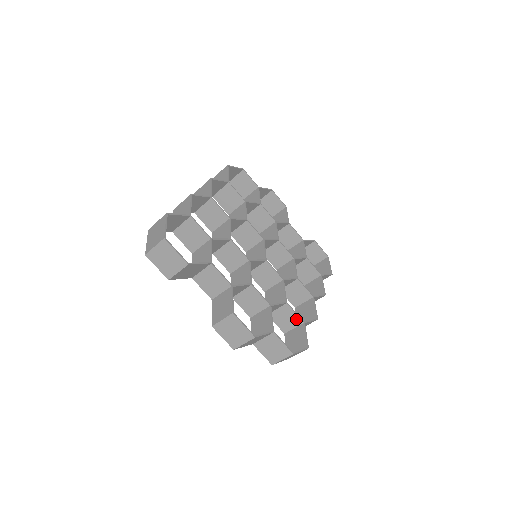
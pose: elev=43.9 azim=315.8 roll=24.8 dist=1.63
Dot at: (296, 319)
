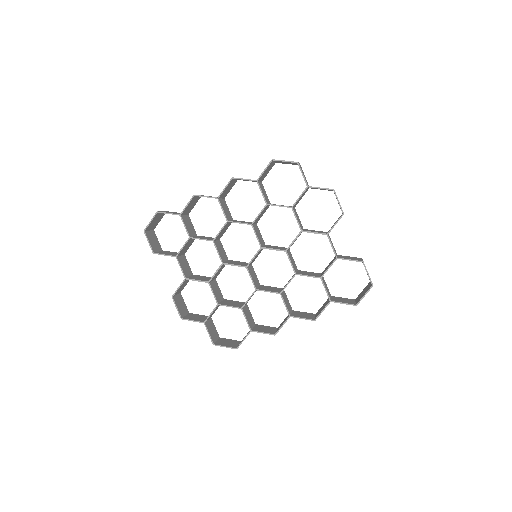
Dot at: (248, 324)
